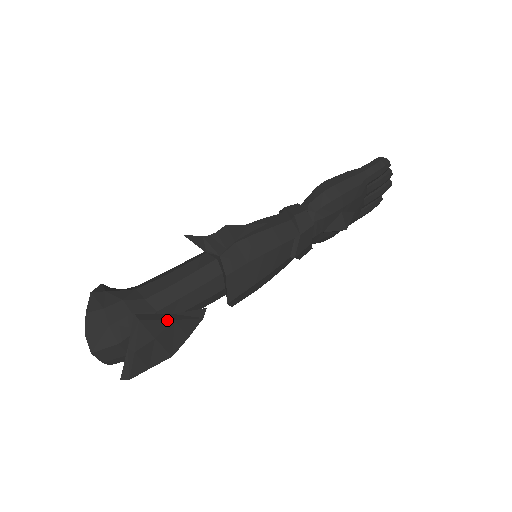
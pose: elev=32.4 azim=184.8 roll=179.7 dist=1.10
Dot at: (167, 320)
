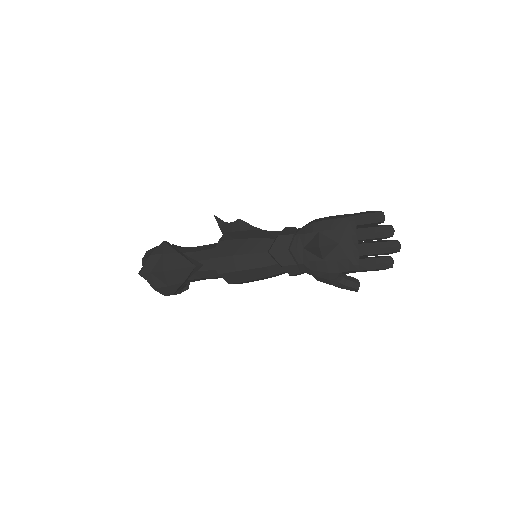
Dot at: (176, 251)
